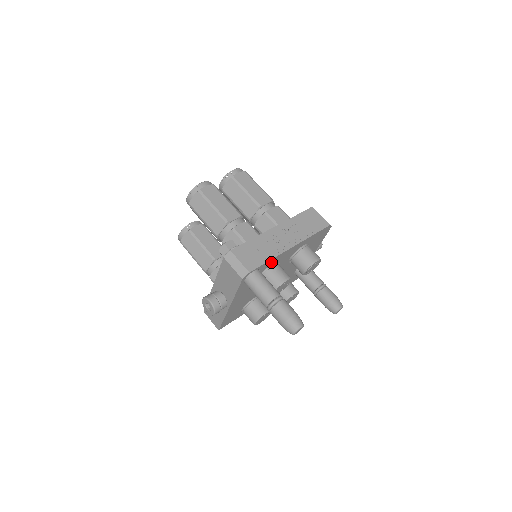
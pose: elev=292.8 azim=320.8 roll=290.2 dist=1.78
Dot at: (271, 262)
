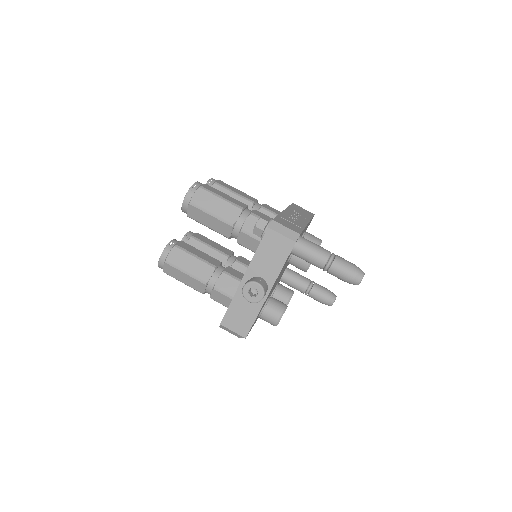
Dot at: (301, 234)
